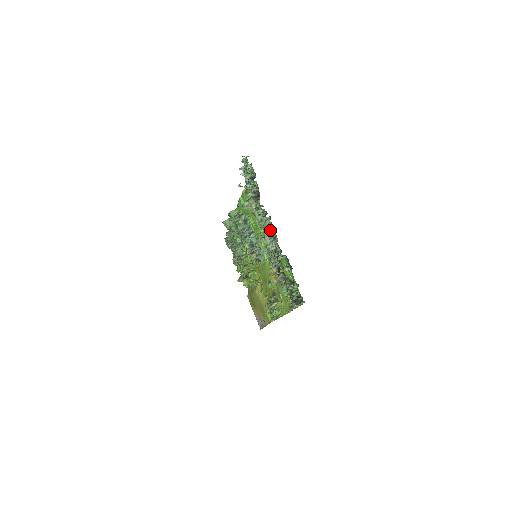
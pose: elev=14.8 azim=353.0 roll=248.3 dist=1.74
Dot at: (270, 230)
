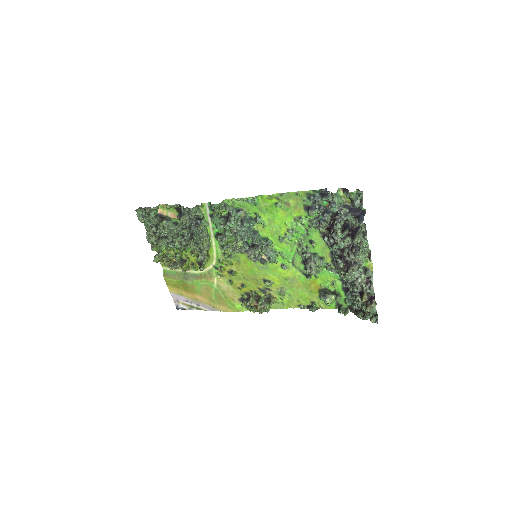
Dot at: (362, 260)
